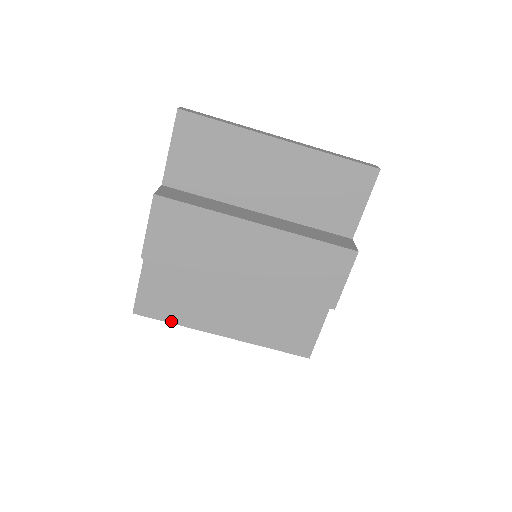
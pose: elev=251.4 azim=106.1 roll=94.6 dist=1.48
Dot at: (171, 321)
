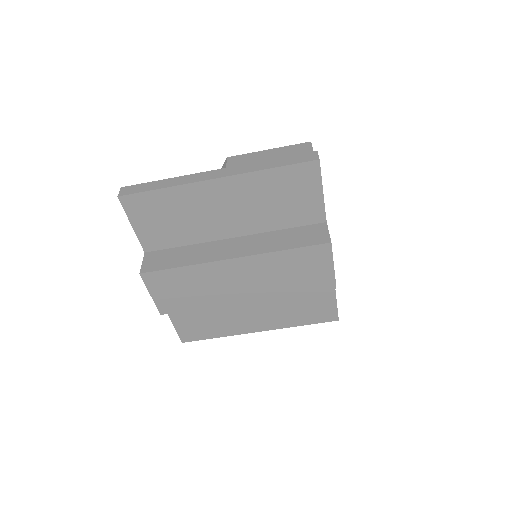
Dot at: (213, 337)
